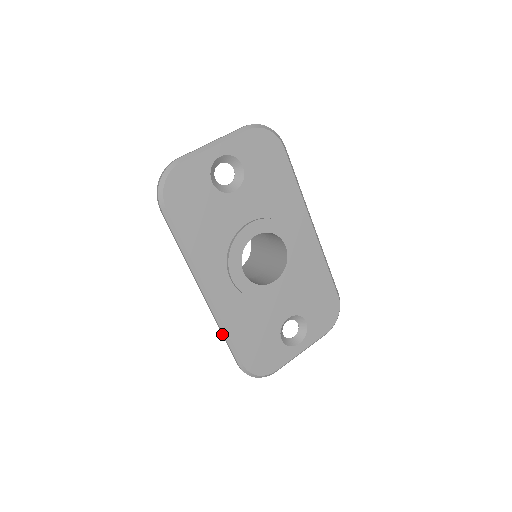
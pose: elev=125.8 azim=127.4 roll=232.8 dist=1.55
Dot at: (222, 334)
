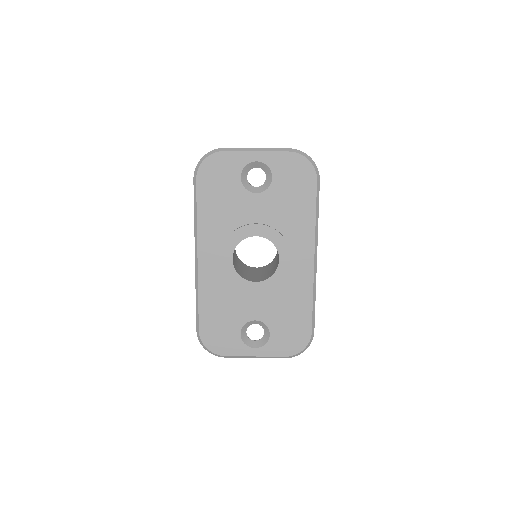
Dot at: (196, 297)
